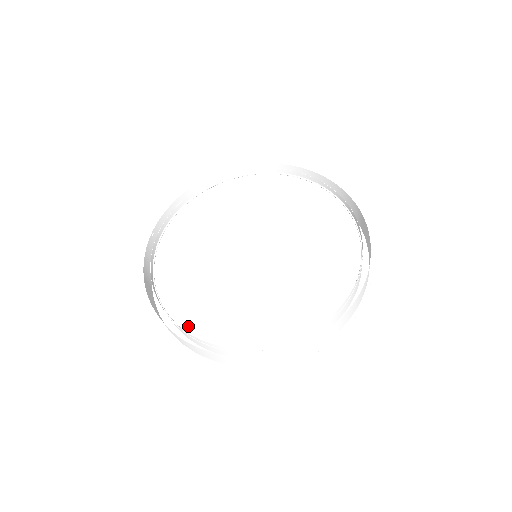
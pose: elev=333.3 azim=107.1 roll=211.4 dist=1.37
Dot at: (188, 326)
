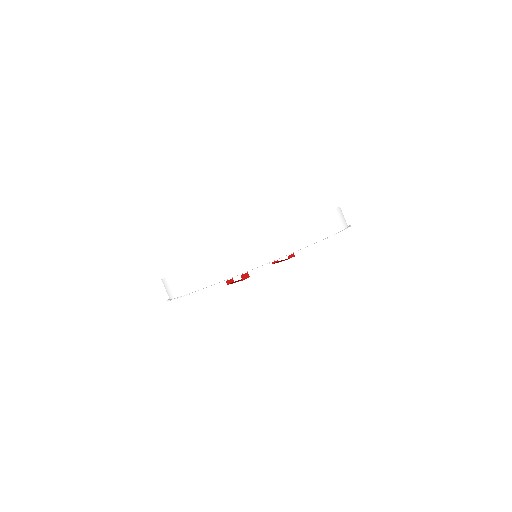
Dot at: occluded
